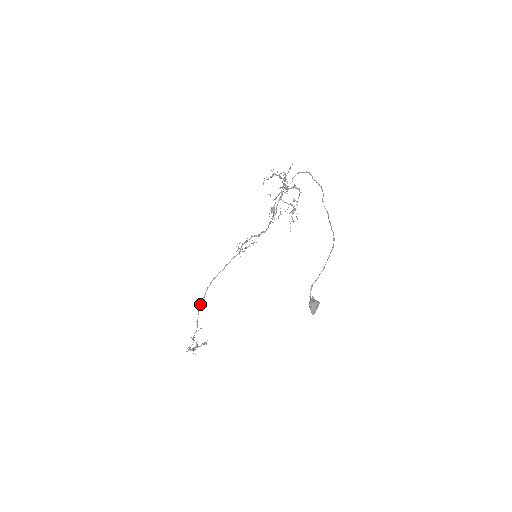
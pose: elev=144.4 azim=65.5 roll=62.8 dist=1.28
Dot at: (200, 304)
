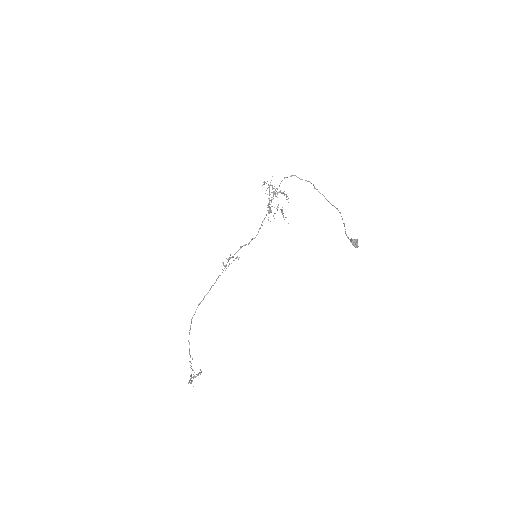
Dot at: (189, 333)
